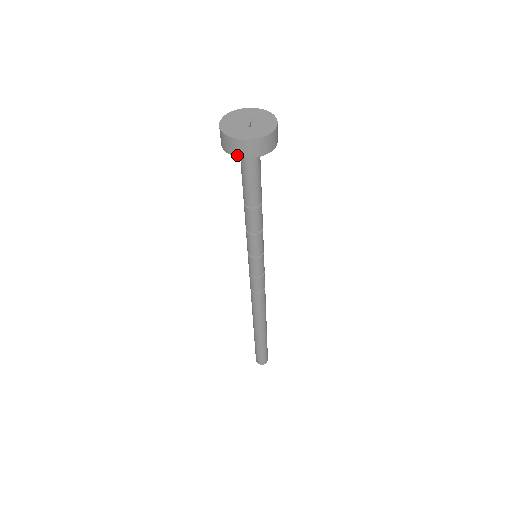
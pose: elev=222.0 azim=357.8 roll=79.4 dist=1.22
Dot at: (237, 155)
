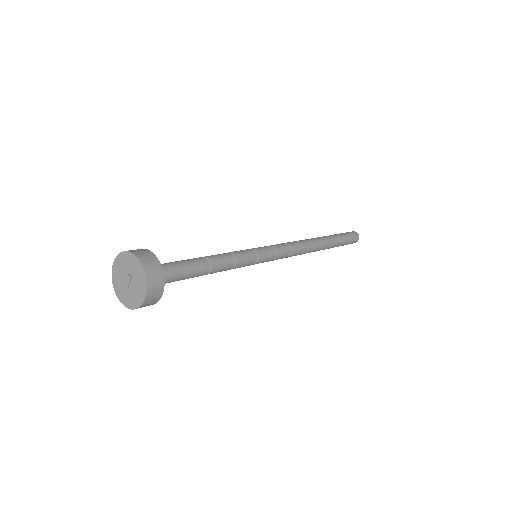
Dot at: occluded
